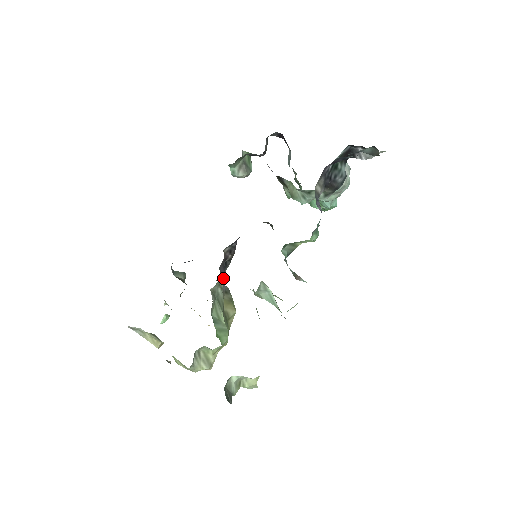
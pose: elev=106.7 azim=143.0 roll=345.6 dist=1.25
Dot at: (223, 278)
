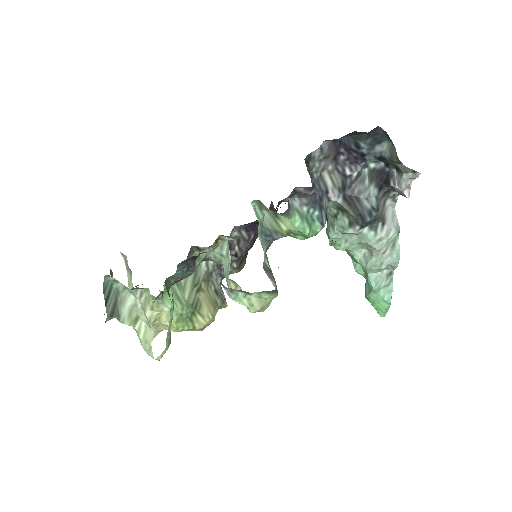
Dot at: occluded
